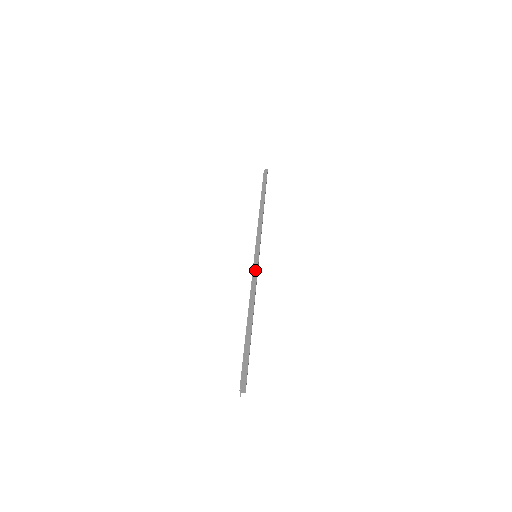
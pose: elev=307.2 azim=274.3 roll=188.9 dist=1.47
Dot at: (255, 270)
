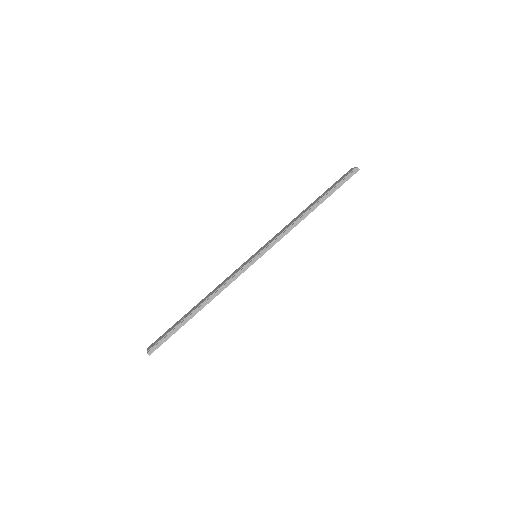
Dot at: (240, 272)
